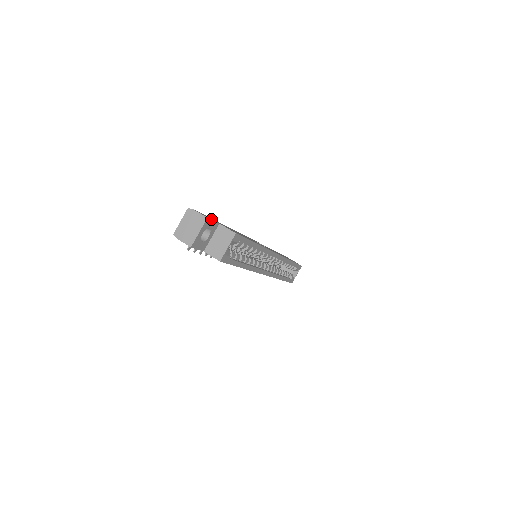
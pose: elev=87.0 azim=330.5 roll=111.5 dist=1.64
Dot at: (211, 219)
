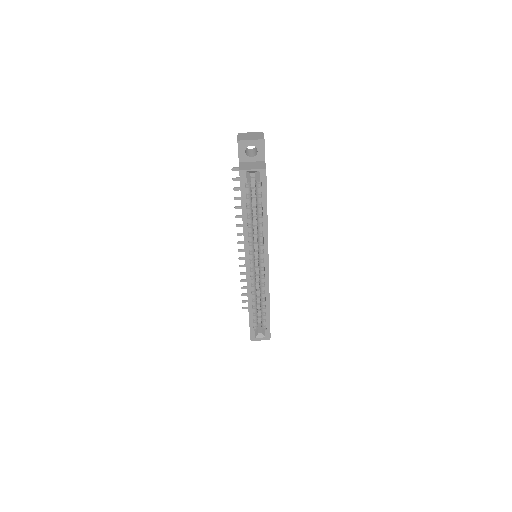
Dot at: occluded
